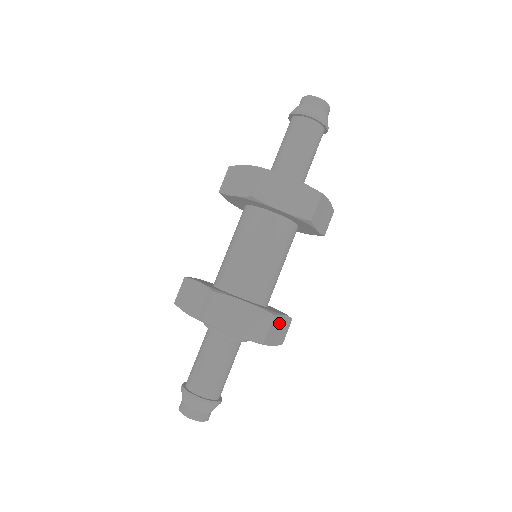
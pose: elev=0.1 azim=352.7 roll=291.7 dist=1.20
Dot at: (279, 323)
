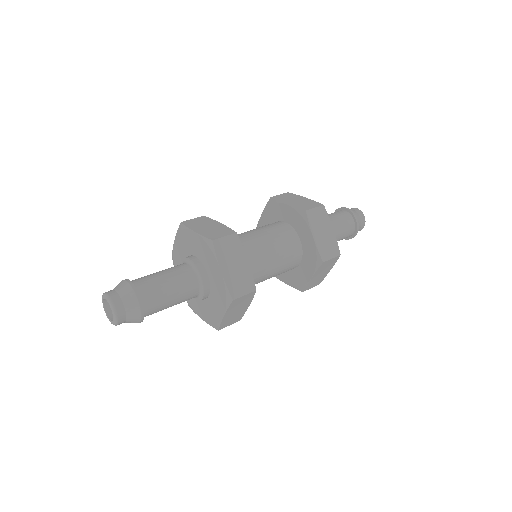
Dot at: (244, 305)
